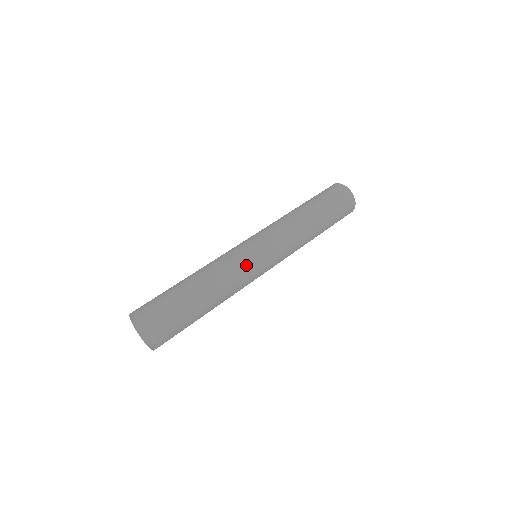
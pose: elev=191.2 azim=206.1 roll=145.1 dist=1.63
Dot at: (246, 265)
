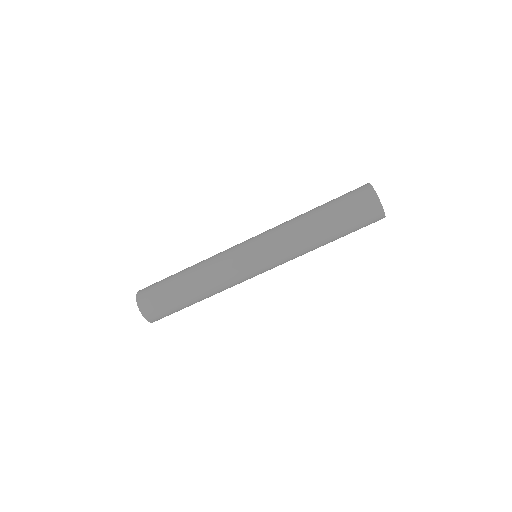
Dot at: (229, 260)
